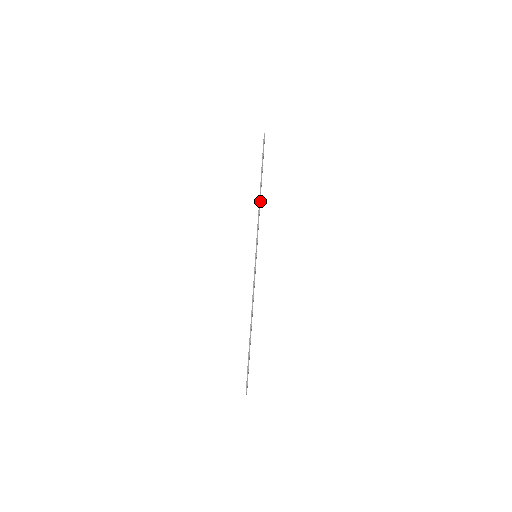
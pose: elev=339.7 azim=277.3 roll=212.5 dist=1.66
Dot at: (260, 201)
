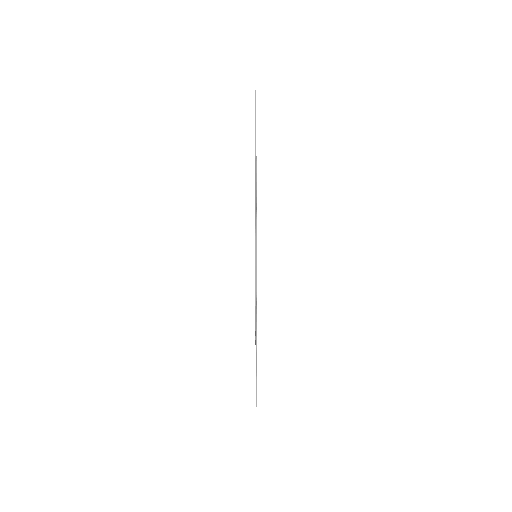
Dot at: (256, 186)
